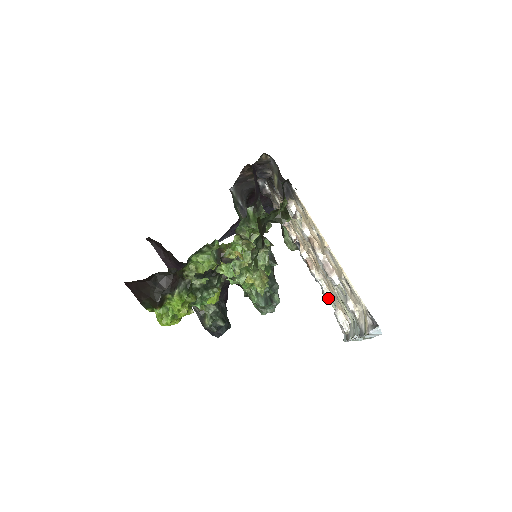
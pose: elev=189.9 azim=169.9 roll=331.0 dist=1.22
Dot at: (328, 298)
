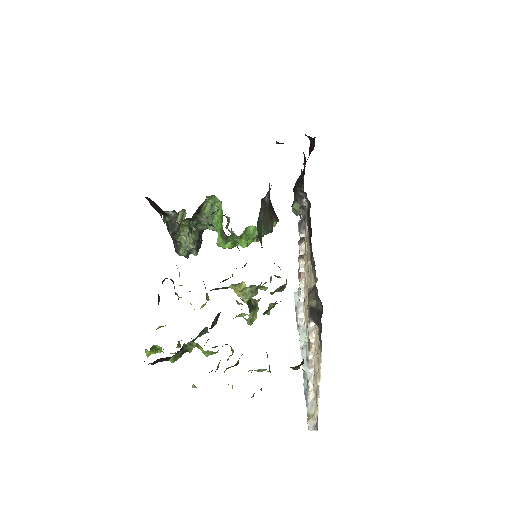
Dot at: occluded
